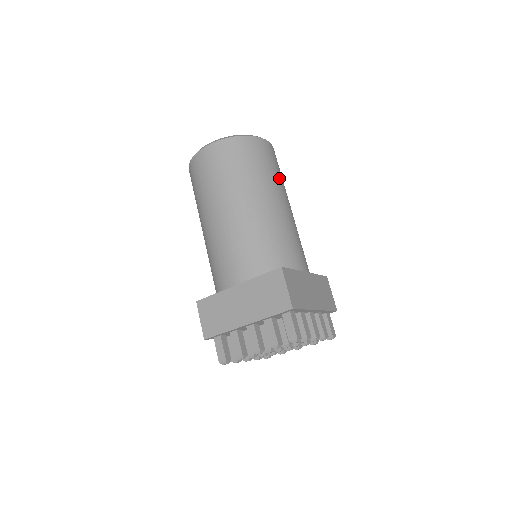
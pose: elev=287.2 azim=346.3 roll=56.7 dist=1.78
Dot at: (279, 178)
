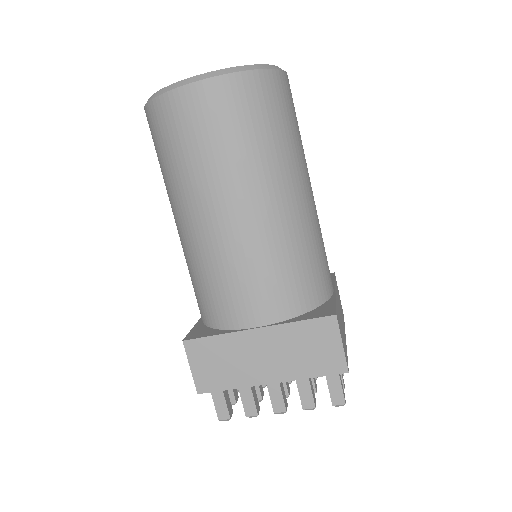
Dot at: (301, 142)
